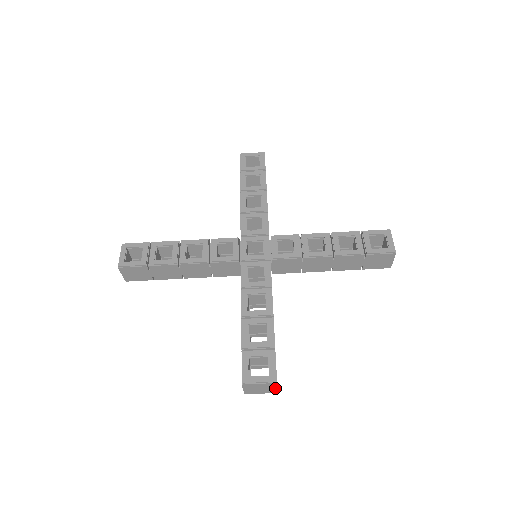
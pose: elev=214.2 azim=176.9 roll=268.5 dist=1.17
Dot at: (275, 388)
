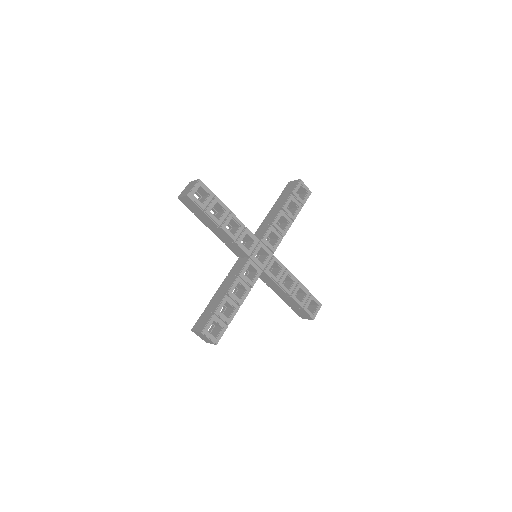
Dot at: occluded
